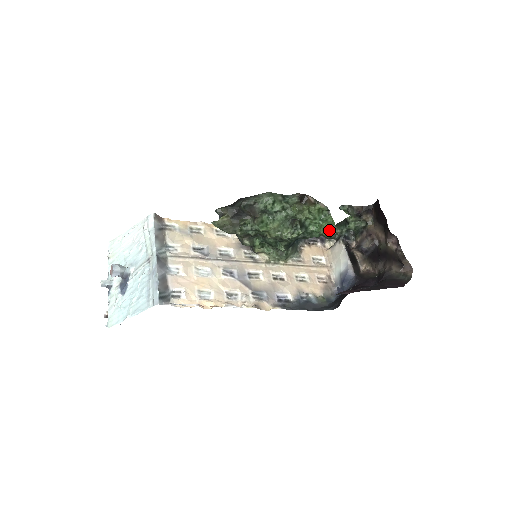
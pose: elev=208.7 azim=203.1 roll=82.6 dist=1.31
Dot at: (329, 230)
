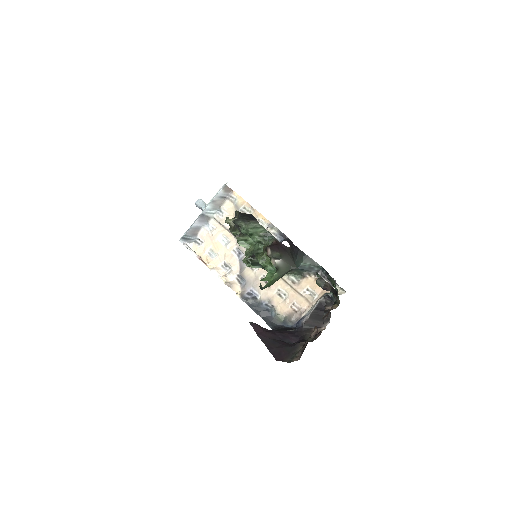
Dot at: occluded
